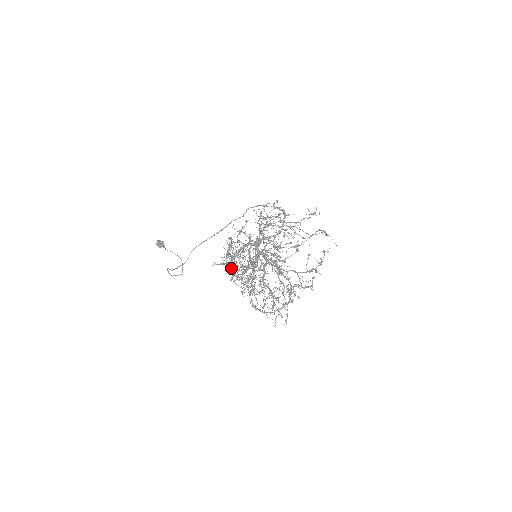
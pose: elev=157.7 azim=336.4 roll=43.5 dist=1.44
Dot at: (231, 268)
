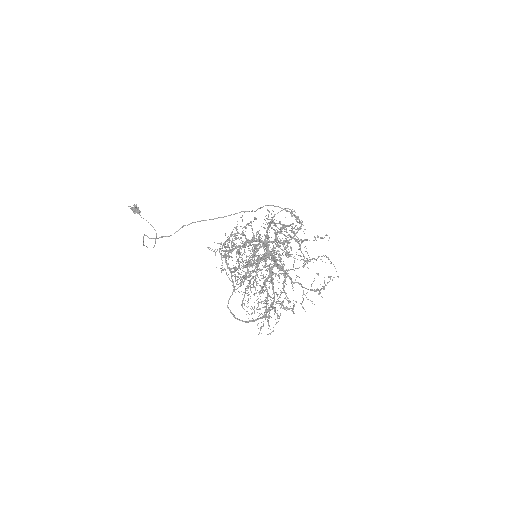
Dot at: occluded
